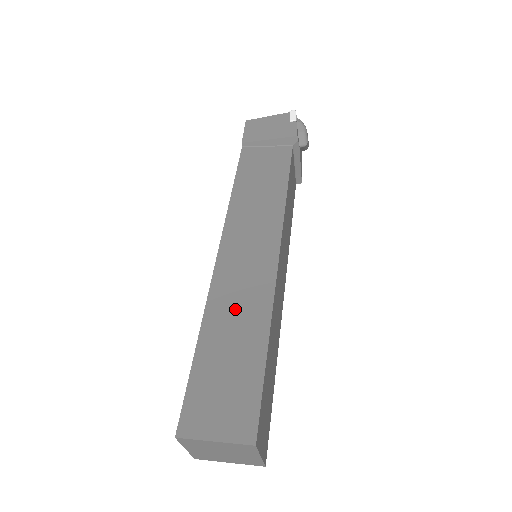
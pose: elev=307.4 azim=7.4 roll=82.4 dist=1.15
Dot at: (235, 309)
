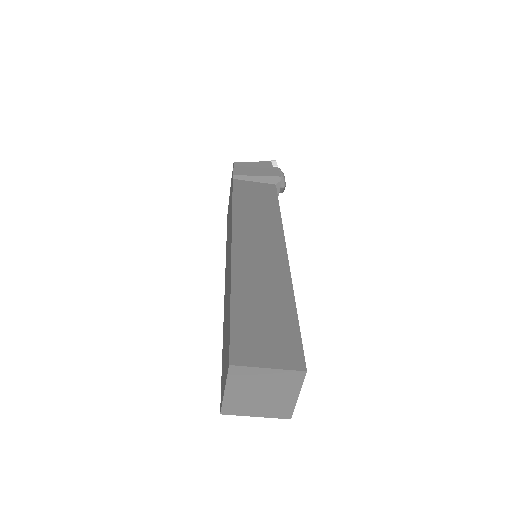
Dot at: (259, 279)
